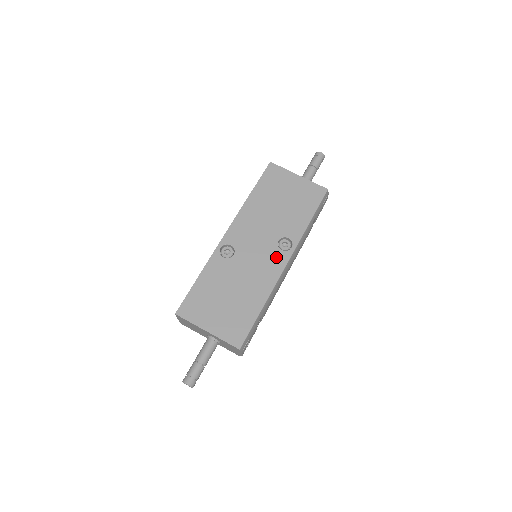
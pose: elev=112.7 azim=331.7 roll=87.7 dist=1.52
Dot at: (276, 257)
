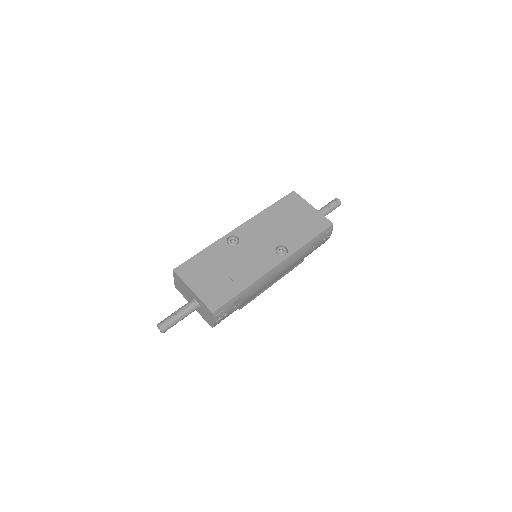
Dot at: (270, 257)
